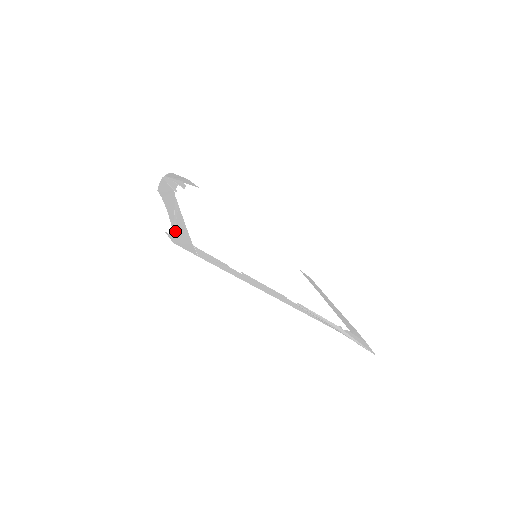
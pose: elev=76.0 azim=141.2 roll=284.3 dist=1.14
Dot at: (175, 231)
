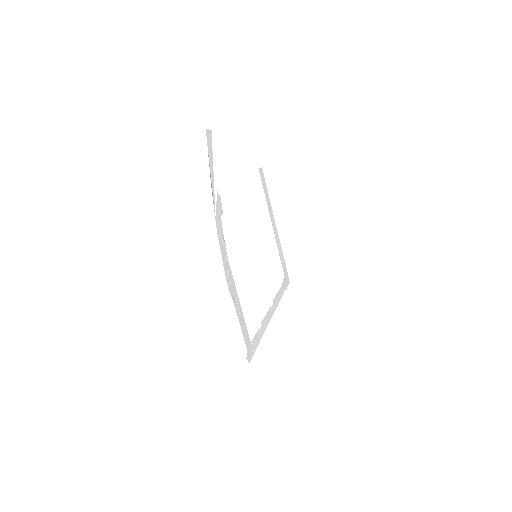
Dot at: (246, 343)
